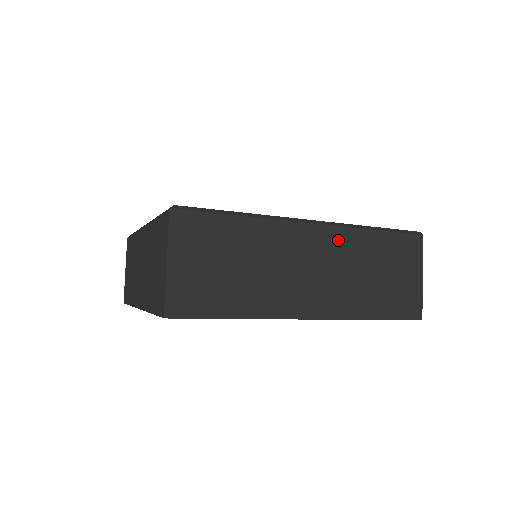
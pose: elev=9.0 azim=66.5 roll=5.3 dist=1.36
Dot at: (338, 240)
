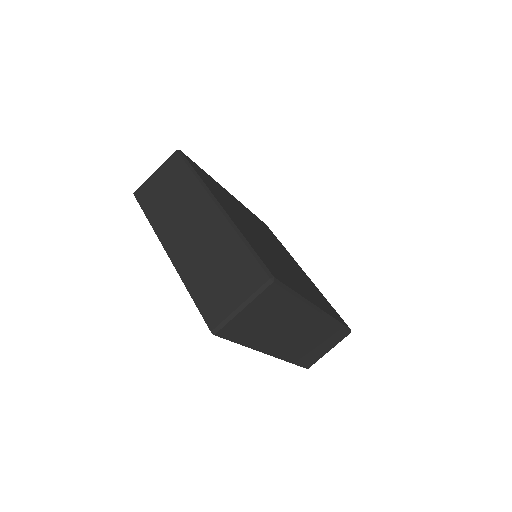
Dot at: (319, 323)
